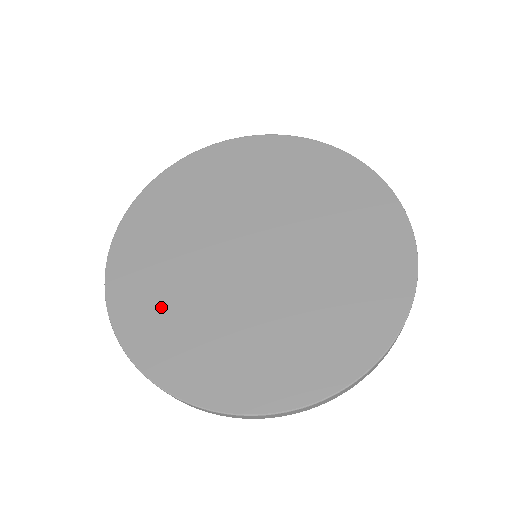
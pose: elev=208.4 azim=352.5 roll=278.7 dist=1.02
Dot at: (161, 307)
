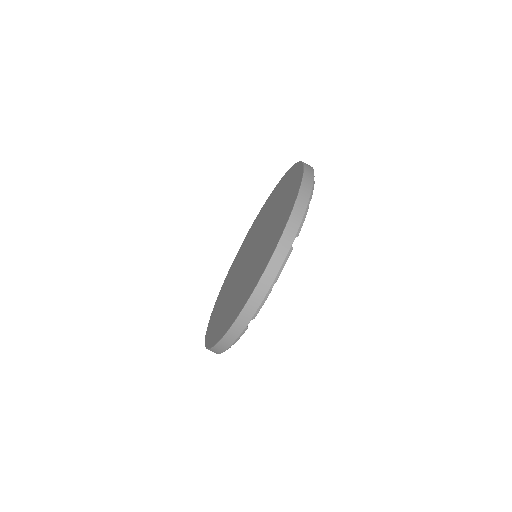
Dot at: (221, 300)
